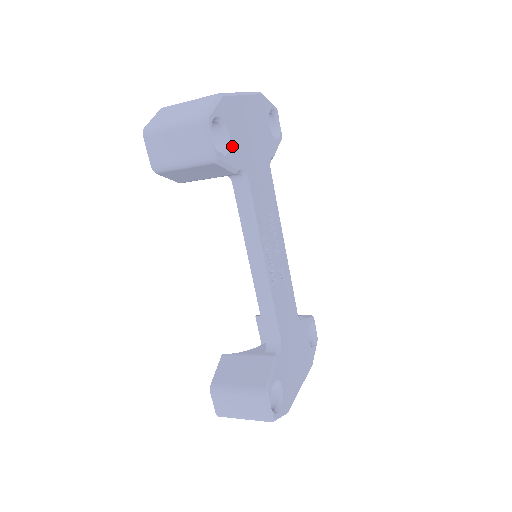
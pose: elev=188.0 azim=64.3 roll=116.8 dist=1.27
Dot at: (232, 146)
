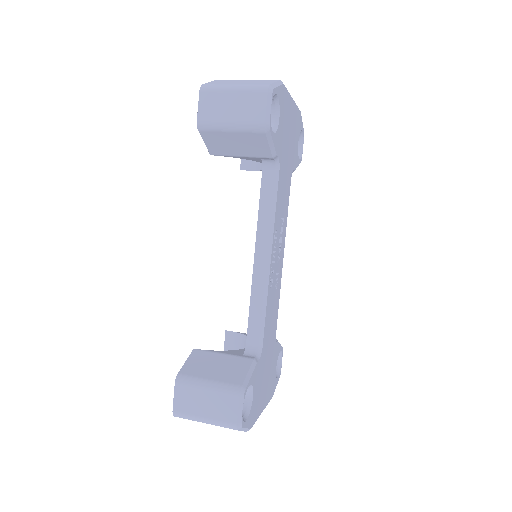
Dot at: (278, 130)
